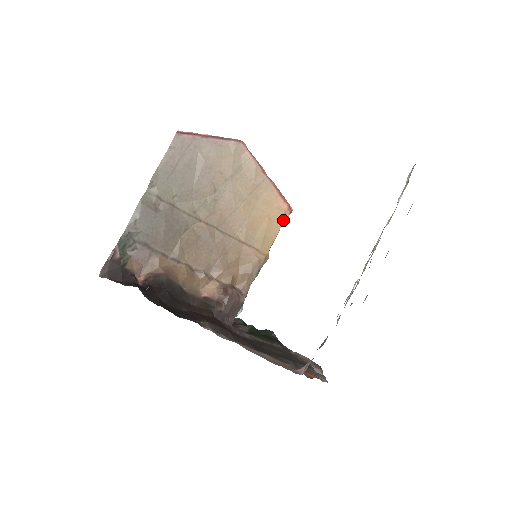
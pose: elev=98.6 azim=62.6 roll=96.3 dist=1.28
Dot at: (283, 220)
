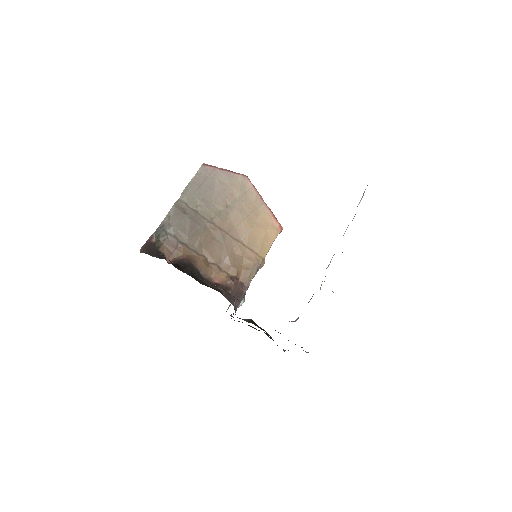
Dot at: (276, 235)
